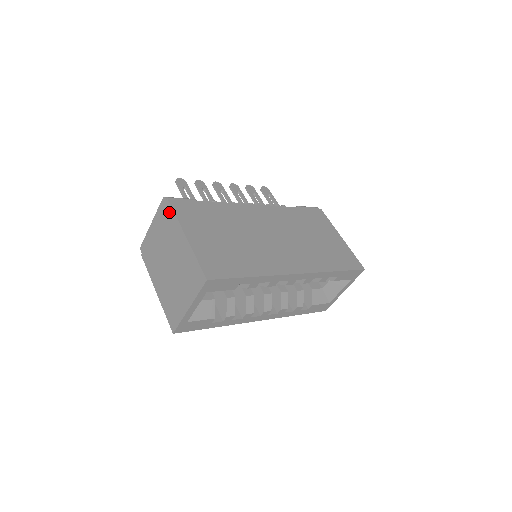
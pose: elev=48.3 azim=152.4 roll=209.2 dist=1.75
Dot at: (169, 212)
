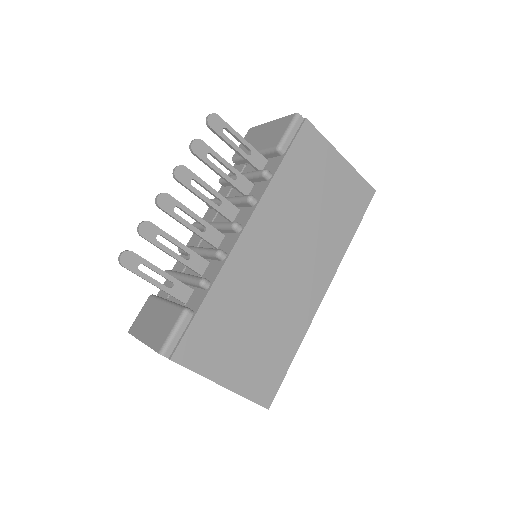
Dot at: occluded
